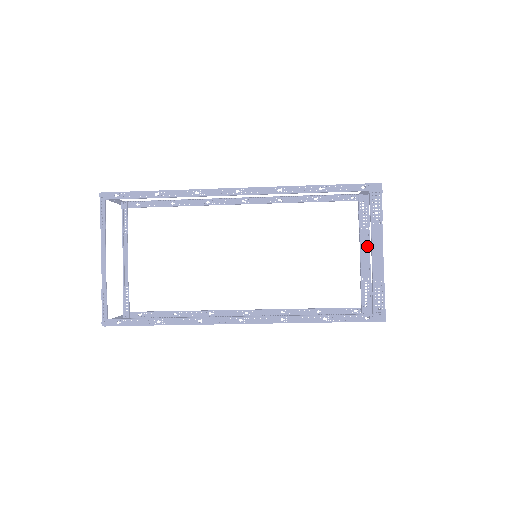
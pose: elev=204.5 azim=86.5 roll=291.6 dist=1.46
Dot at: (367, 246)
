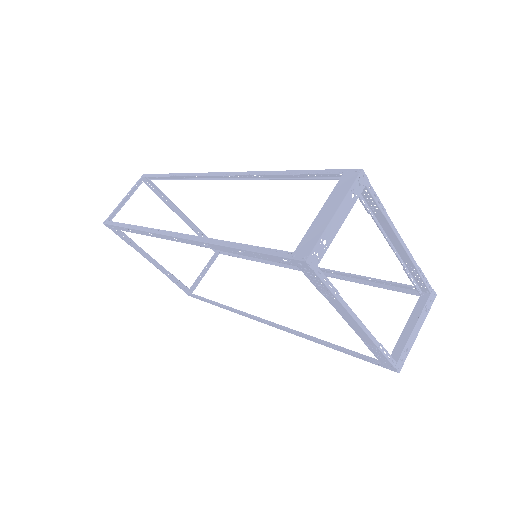
Dot at: (395, 232)
